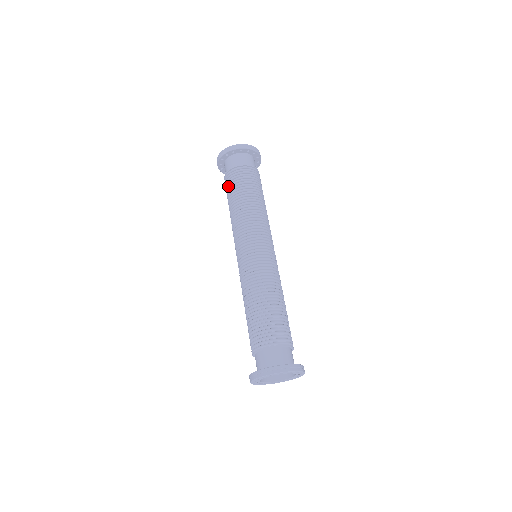
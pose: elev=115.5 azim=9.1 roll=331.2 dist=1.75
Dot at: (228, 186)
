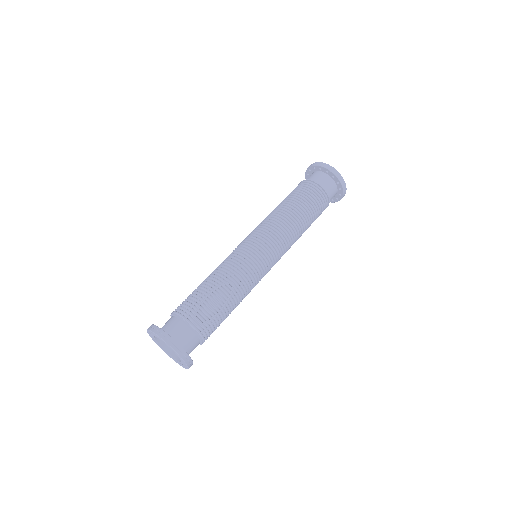
Dot at: occluded
